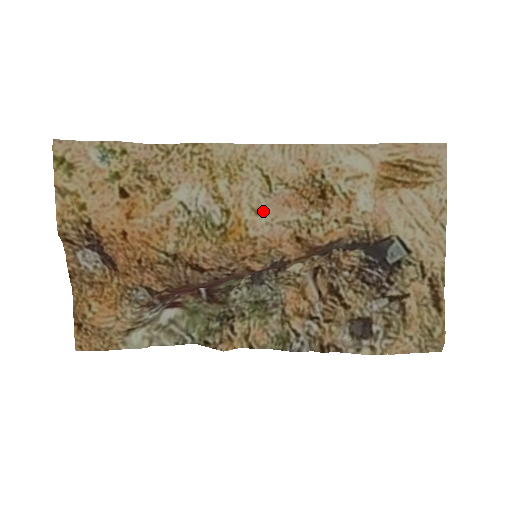
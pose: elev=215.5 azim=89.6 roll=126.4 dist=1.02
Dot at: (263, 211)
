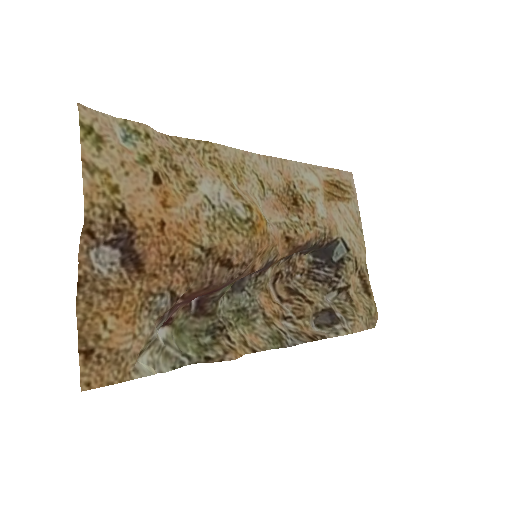
Dot at: occluded
